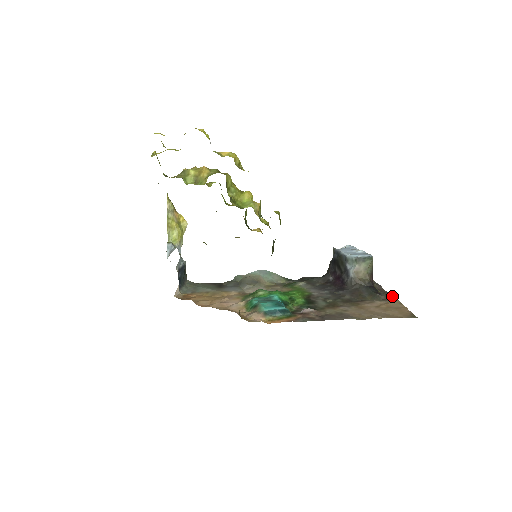
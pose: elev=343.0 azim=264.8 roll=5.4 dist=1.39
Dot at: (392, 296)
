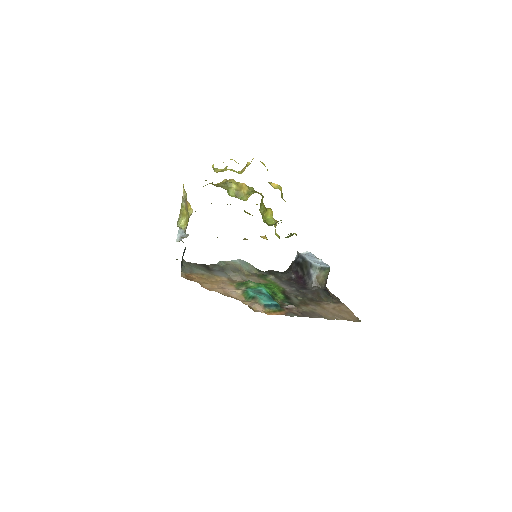
Dot at: (339, 300)
